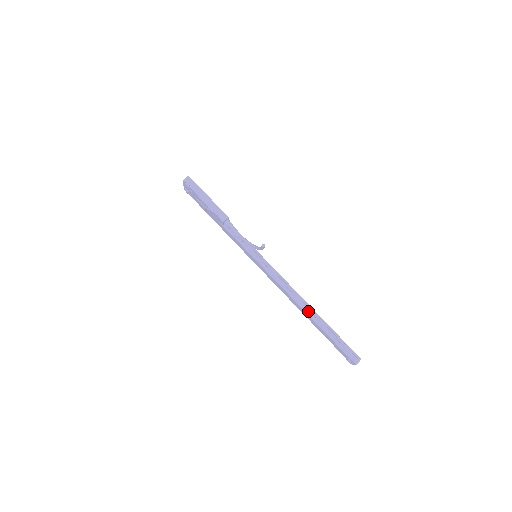
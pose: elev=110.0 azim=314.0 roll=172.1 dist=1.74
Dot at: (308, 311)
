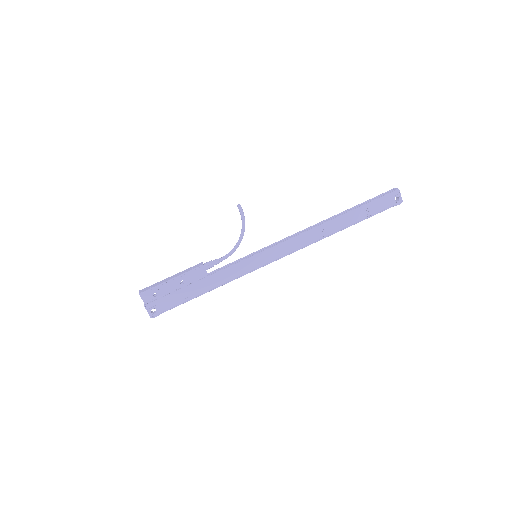
Dot at: (332, 221)
